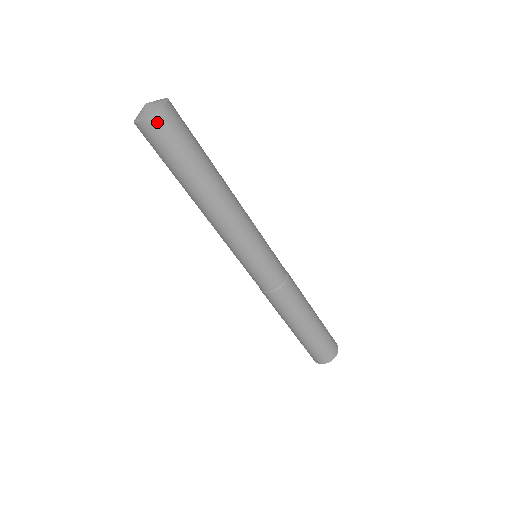
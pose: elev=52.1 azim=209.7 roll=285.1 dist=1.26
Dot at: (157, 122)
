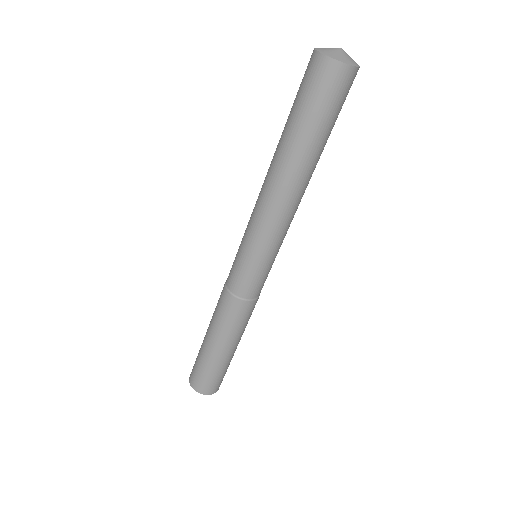
Dot at: (348, 76)
